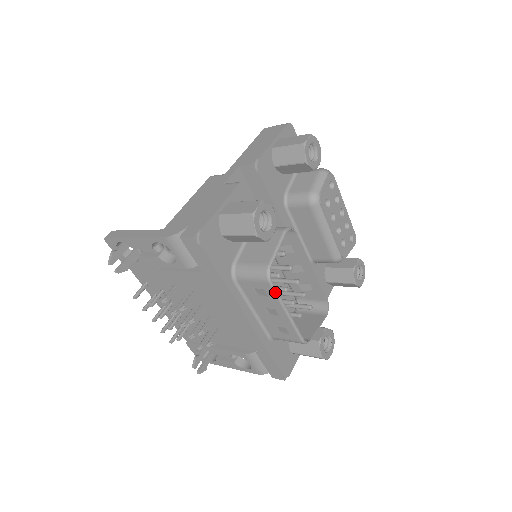
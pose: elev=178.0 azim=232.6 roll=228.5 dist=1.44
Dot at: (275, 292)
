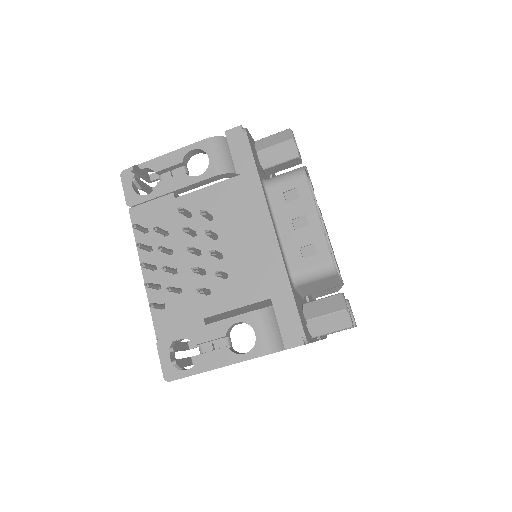
Dot at: (309, 187)
